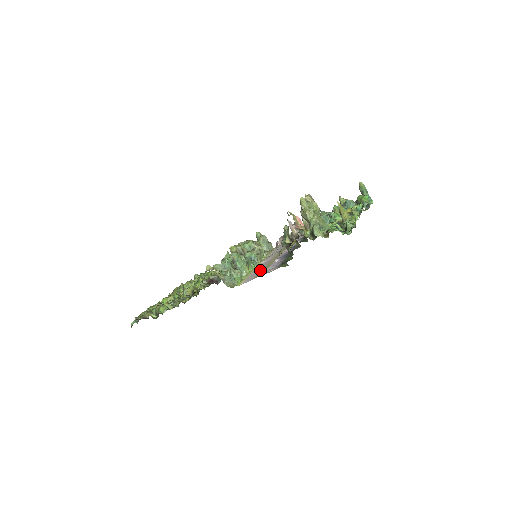
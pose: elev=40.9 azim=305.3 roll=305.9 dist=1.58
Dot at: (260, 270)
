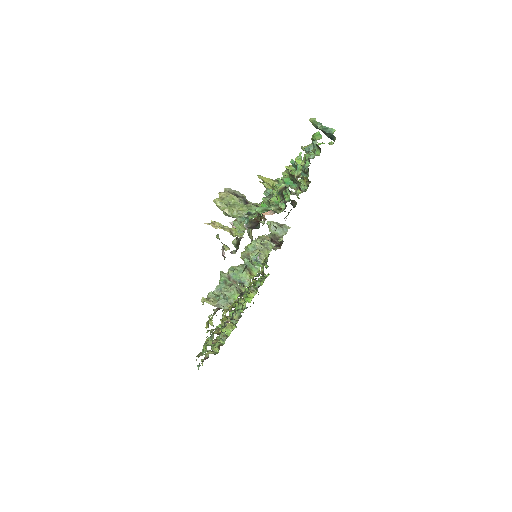
Dot at: occluded
